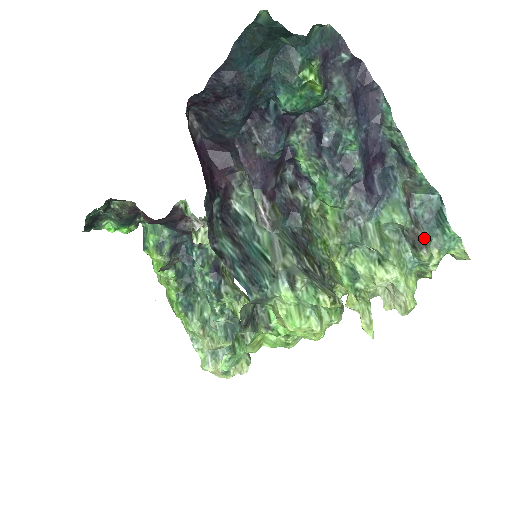
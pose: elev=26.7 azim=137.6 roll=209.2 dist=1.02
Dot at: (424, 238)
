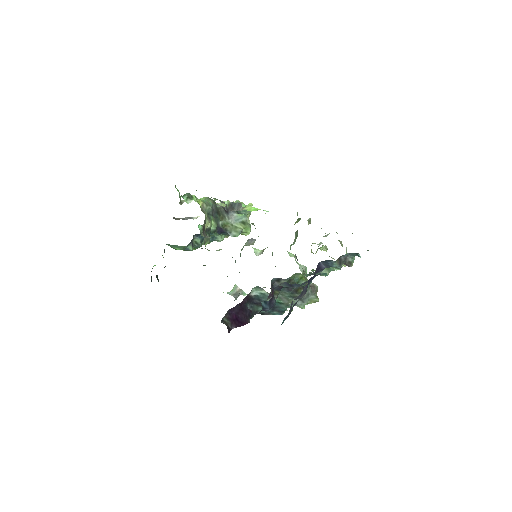
Dot at: (350, 261)
